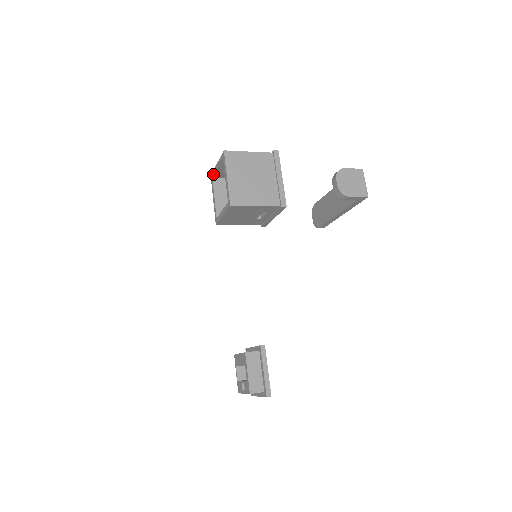
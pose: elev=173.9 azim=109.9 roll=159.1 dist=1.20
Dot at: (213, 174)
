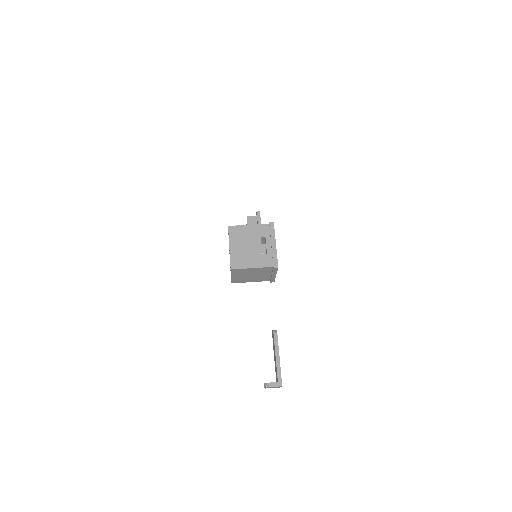
Dot at: occluded
